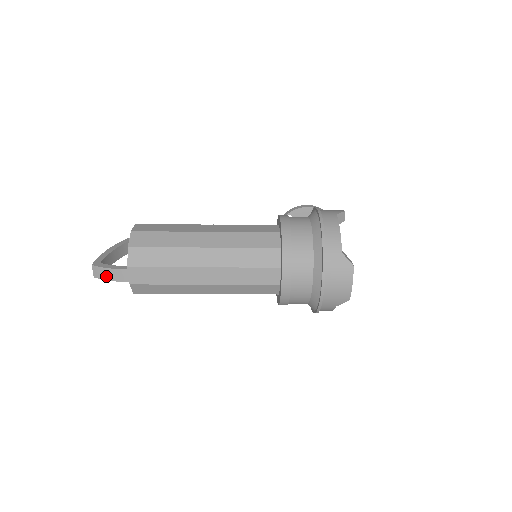
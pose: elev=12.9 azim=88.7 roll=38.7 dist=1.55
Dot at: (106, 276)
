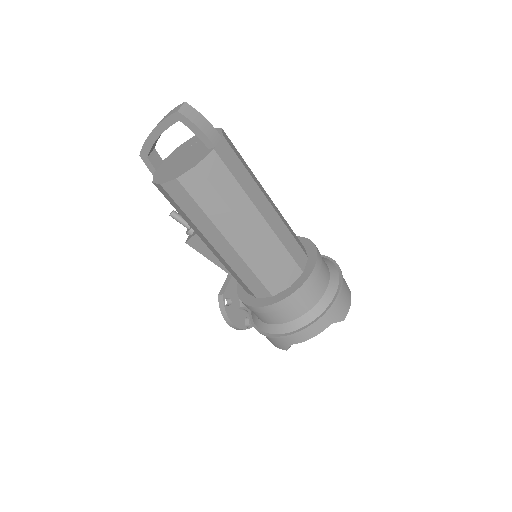
Dot at: (197, 121)
